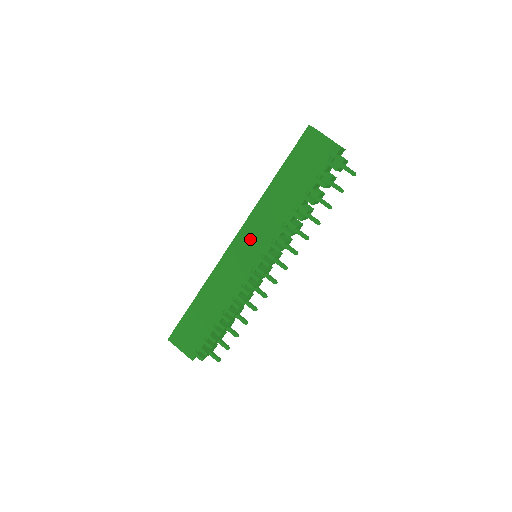
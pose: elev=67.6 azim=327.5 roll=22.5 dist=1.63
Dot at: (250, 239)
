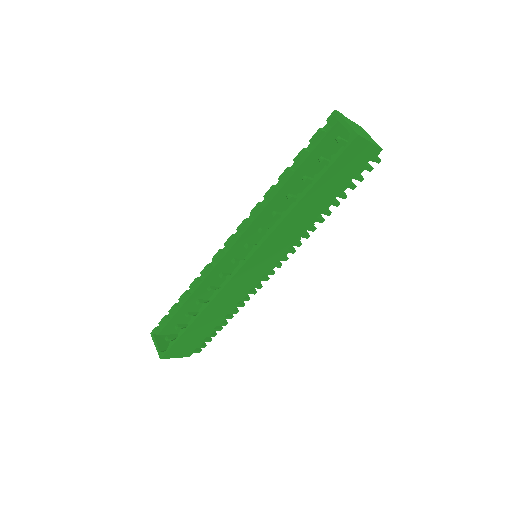
Dot at: (265, 255)
